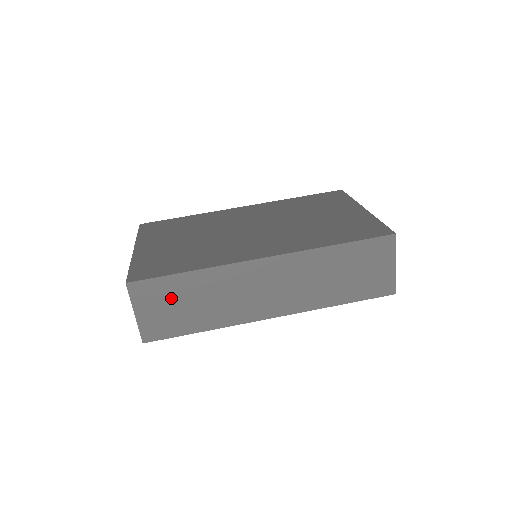
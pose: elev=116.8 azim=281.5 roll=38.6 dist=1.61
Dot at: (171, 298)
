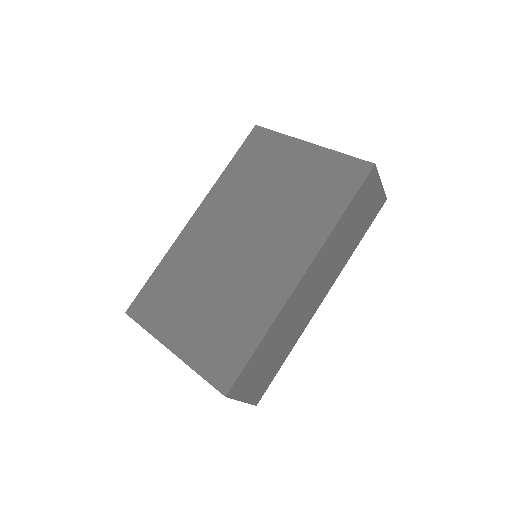
Dot at: (259, 367)
